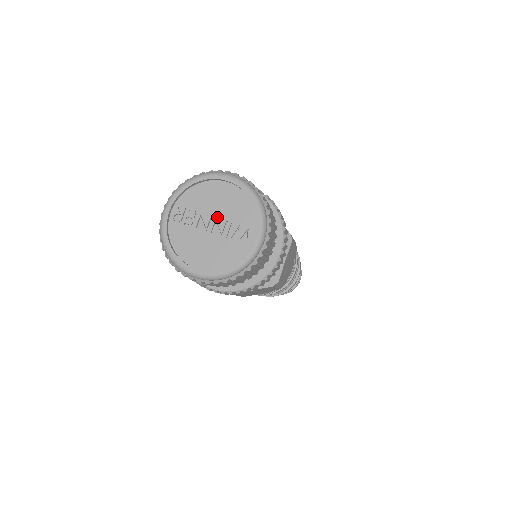
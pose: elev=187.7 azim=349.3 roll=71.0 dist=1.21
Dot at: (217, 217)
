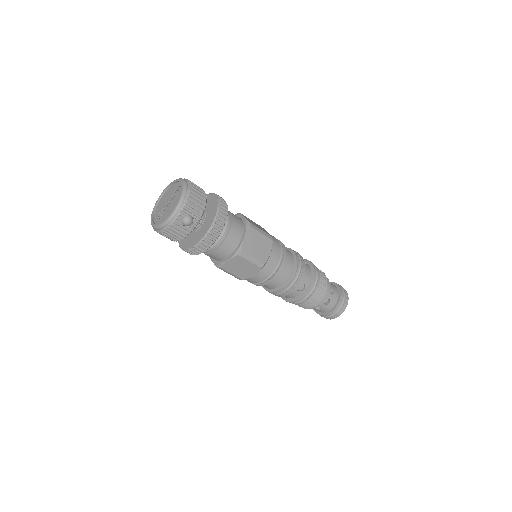
Dot at: (168, 201)
